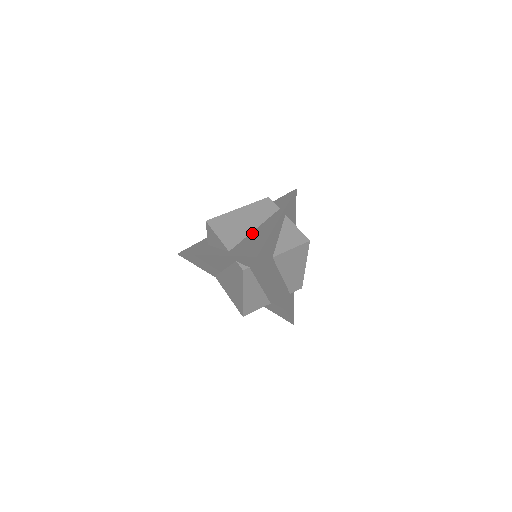
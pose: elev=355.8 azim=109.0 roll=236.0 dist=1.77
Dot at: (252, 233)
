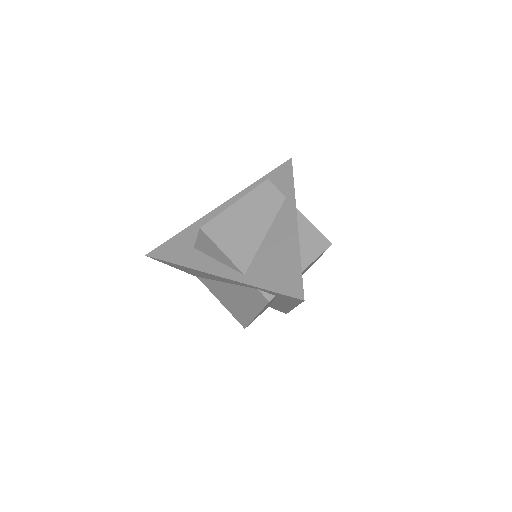
Dot at: (265, 242)
